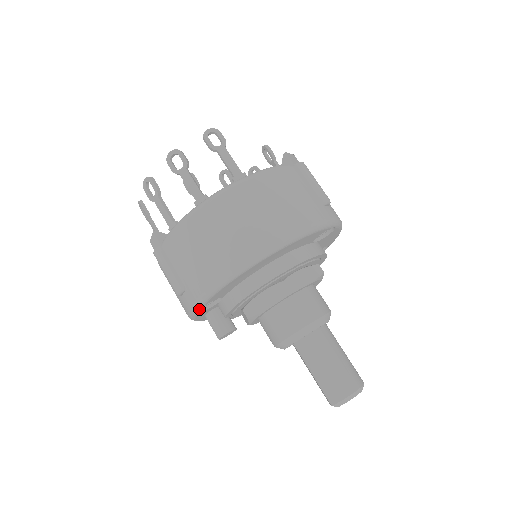
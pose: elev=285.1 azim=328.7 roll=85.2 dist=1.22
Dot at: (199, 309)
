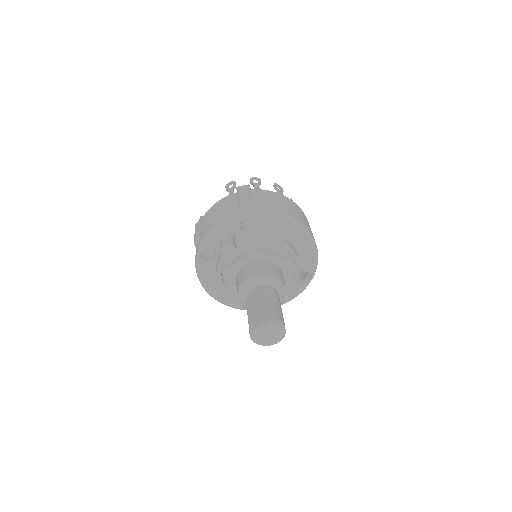
Dot at: (249, 216)
